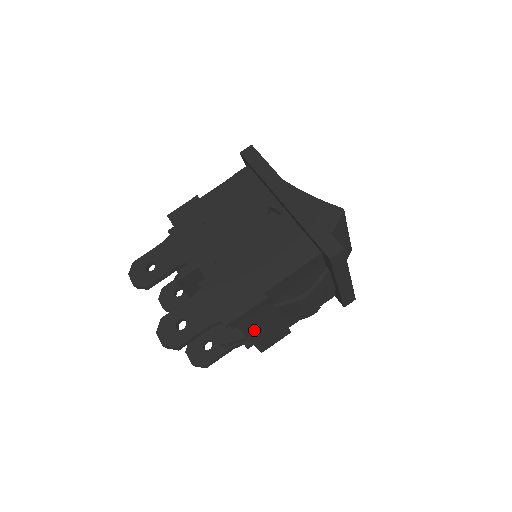
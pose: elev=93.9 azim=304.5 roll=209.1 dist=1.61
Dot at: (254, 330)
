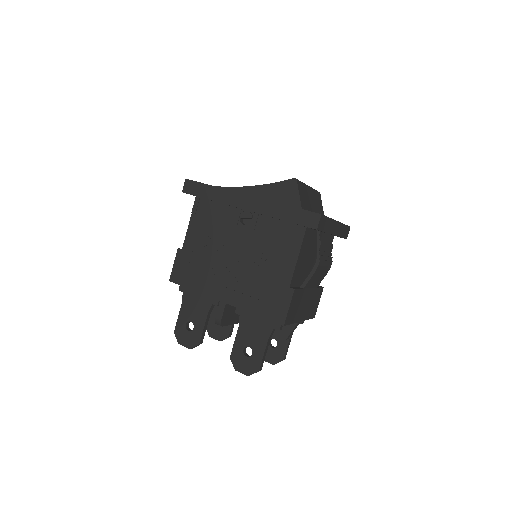
Dot at: (300, 313)
